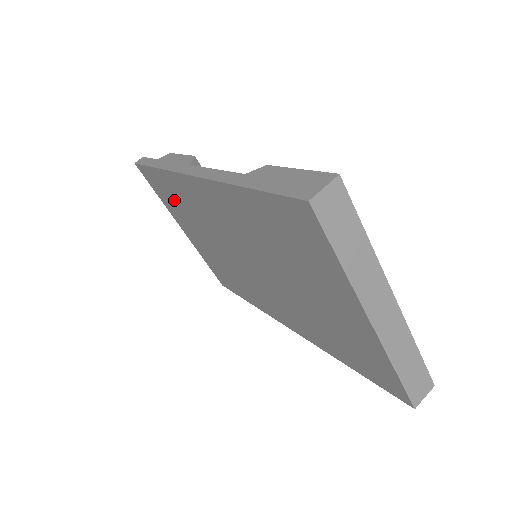
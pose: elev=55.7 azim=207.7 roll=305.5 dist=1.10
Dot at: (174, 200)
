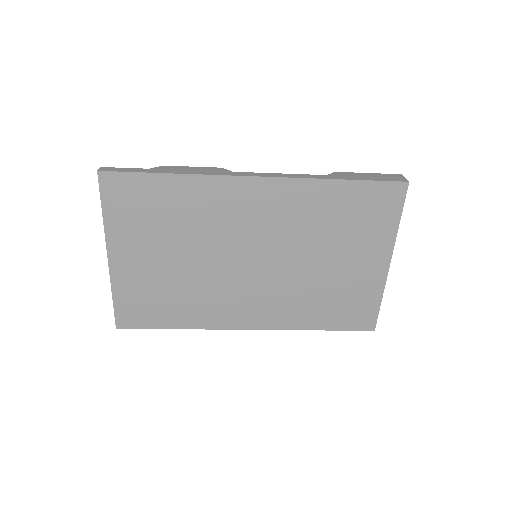
Dot at: (158, 212)
